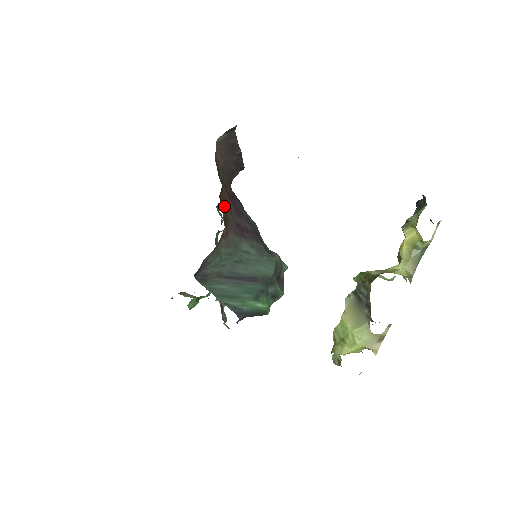
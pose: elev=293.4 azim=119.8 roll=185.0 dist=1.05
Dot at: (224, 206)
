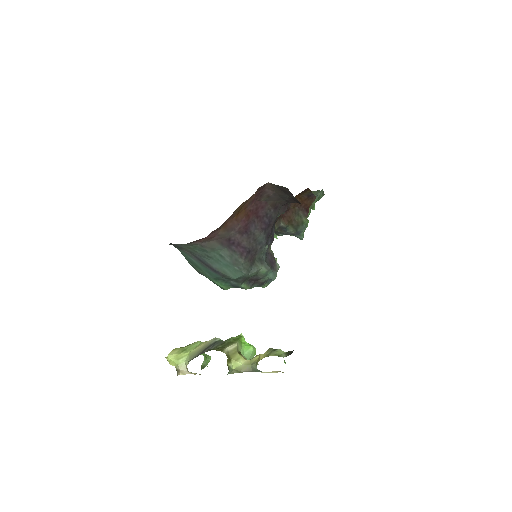
Dot at: occluded
